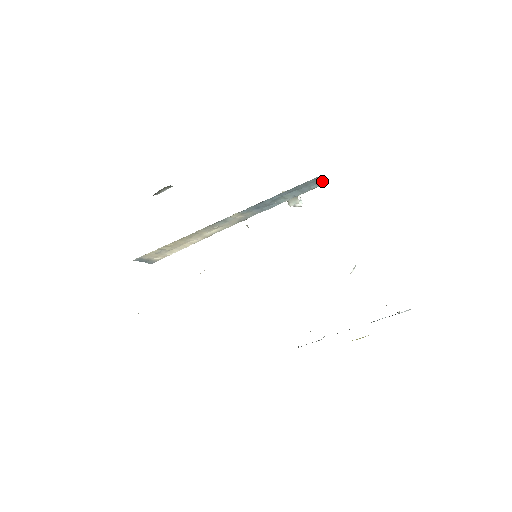
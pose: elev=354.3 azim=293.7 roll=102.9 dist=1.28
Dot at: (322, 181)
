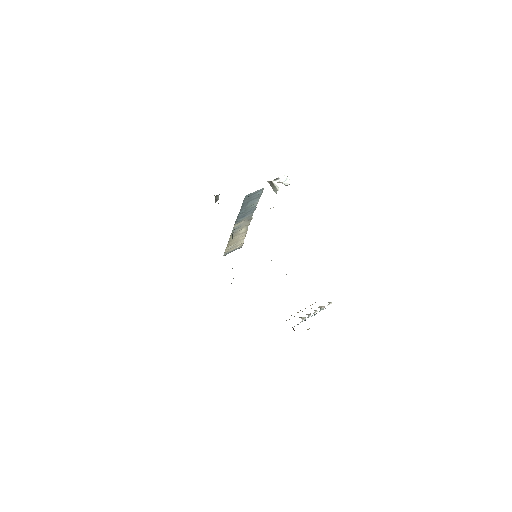
Dot at: (258, 190)
